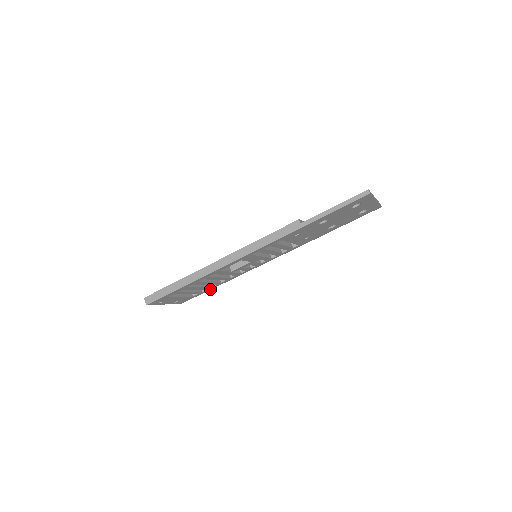
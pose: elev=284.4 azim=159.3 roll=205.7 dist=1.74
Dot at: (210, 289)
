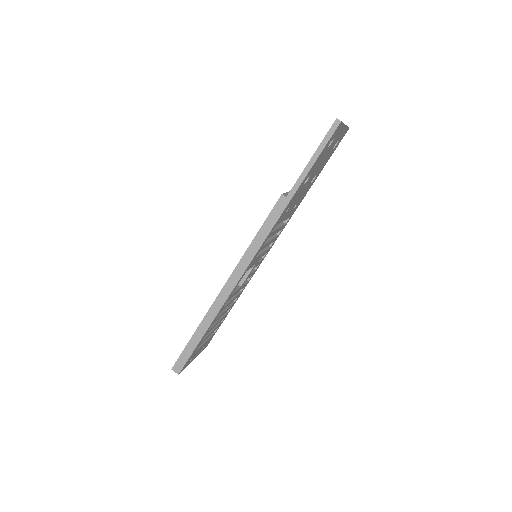
Dot at: (227, 314)
